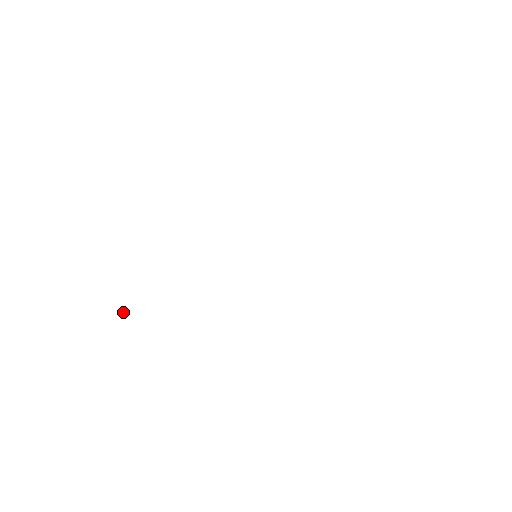
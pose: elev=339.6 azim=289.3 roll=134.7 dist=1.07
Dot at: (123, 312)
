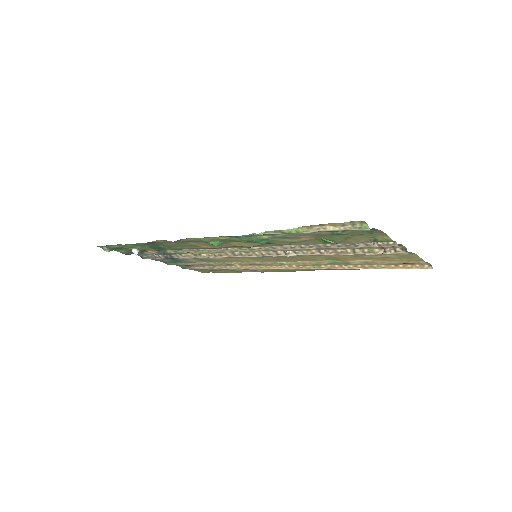
Dot at: (136, 252)
